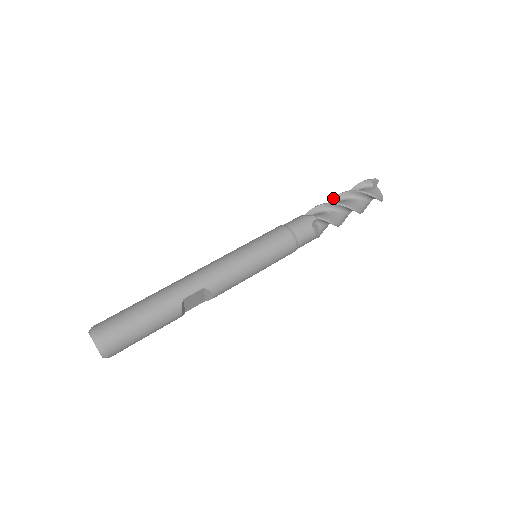
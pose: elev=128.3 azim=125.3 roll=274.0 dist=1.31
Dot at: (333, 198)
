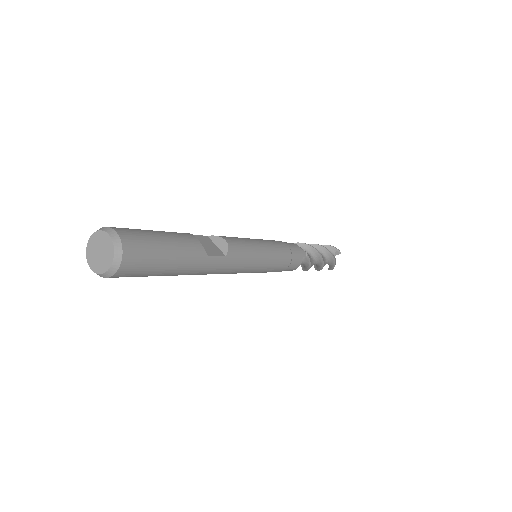
Dot at: occluded
